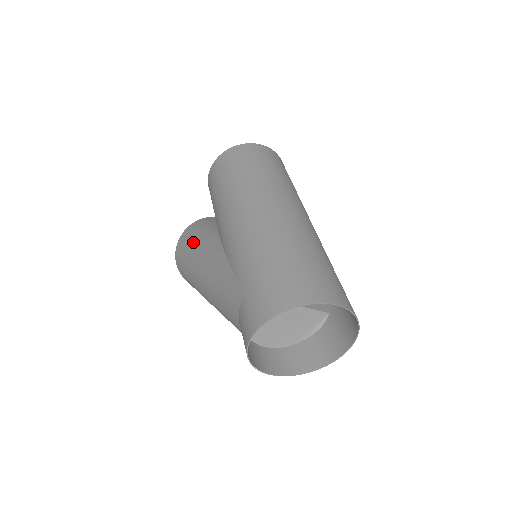
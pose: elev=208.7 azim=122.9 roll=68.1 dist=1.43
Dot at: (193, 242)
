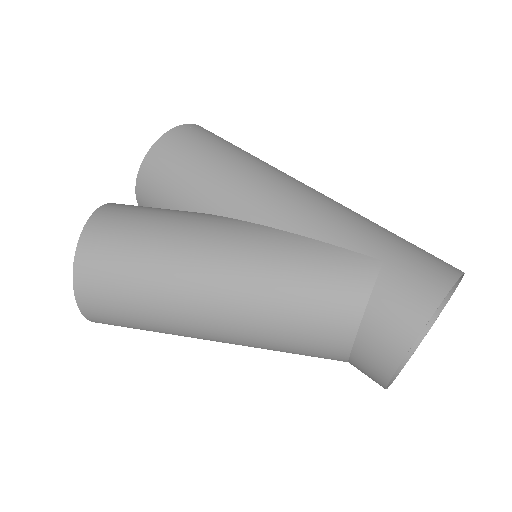
Dot at: (155, 220)
